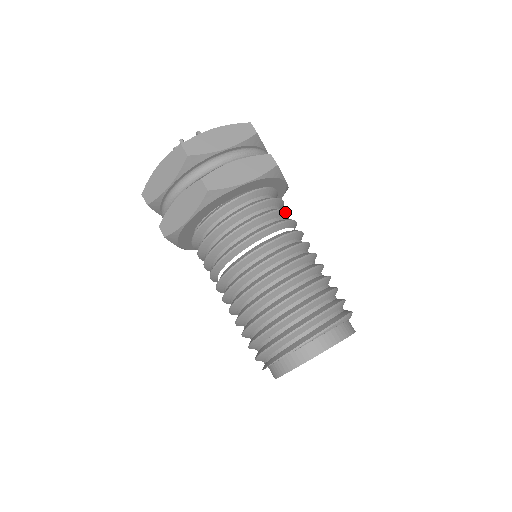
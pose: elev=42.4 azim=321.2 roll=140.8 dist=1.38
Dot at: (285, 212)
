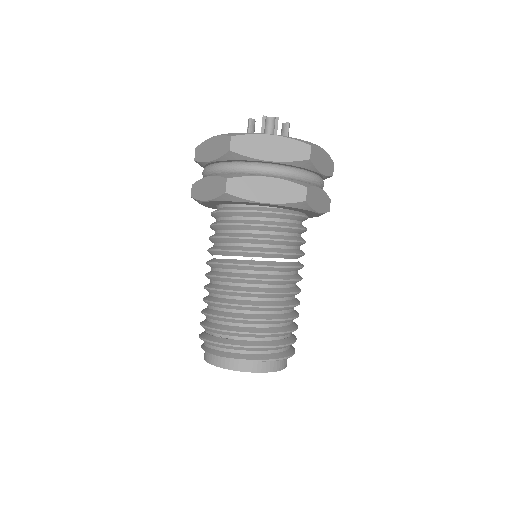
Dot at: occluded
